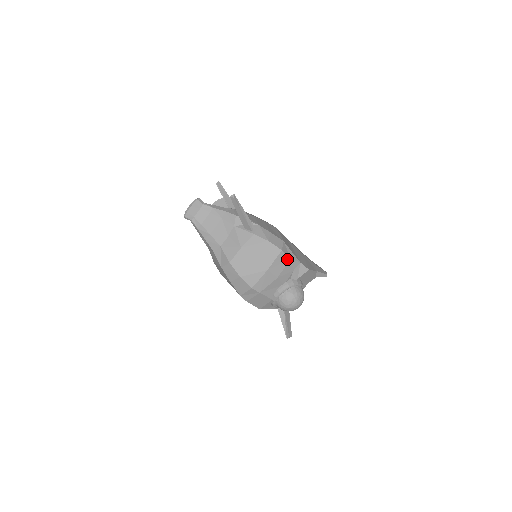
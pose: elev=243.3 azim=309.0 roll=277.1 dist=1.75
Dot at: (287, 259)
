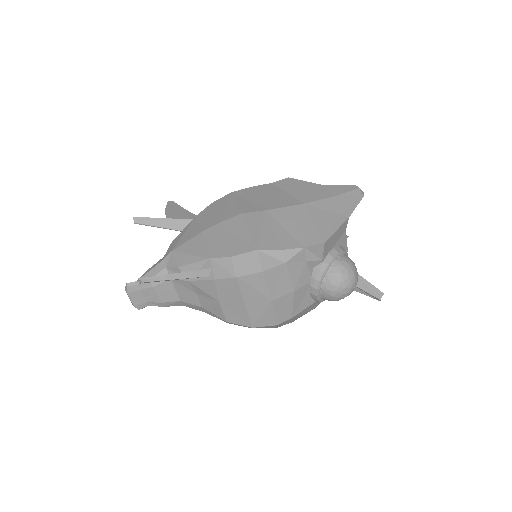
Dot at: (282, 268)
